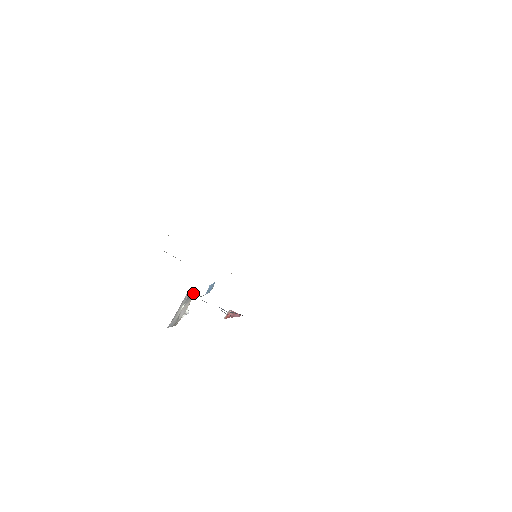
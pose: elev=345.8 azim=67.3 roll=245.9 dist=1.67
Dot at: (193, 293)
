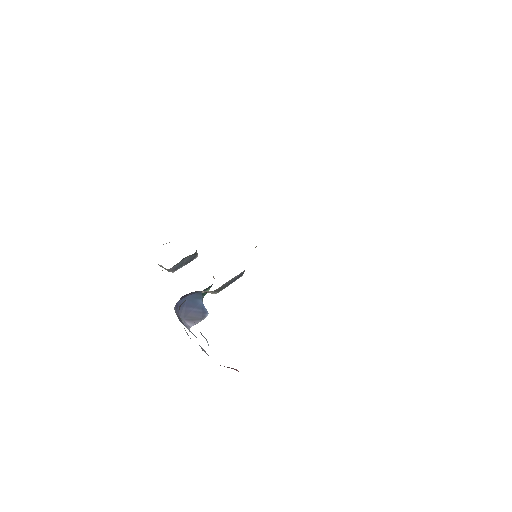
Dot at: occluded
